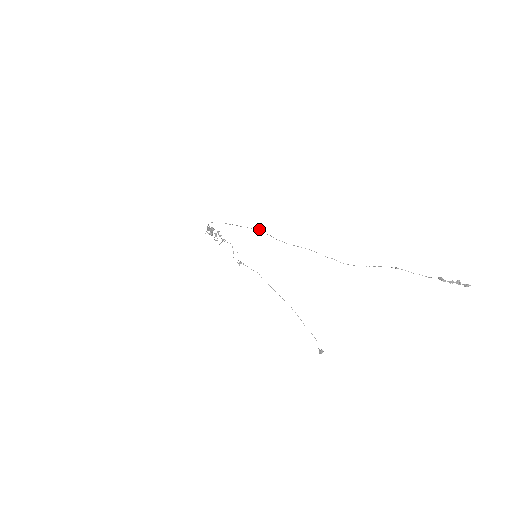
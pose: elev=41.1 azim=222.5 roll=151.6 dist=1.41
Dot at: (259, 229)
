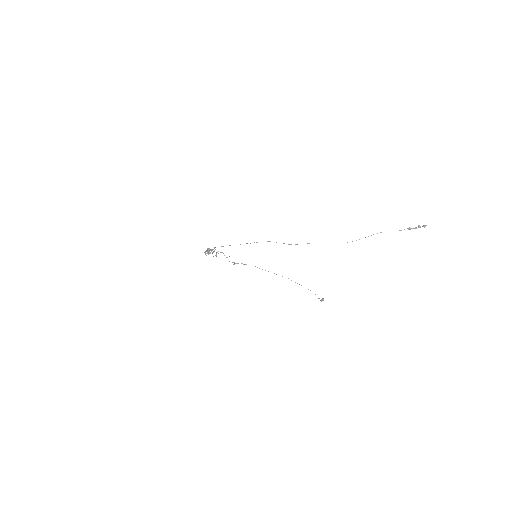
Dot at: (268, 241)
